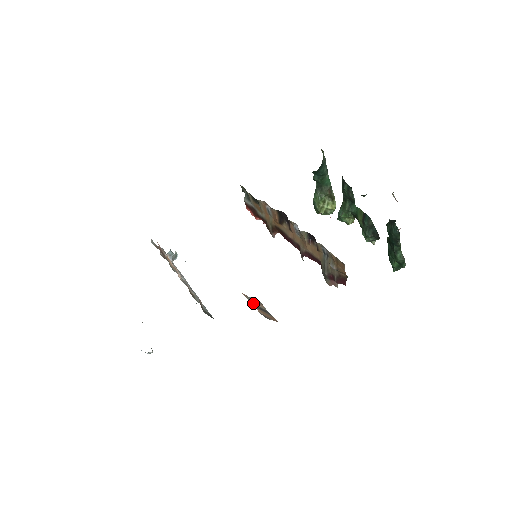
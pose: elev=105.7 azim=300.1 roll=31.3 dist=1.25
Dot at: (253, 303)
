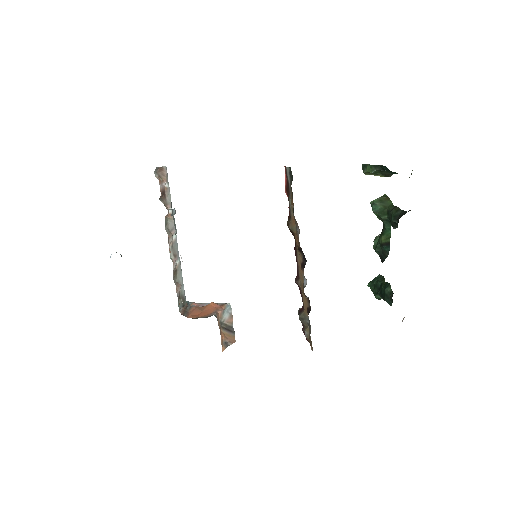
Dot at: (224, 324)
